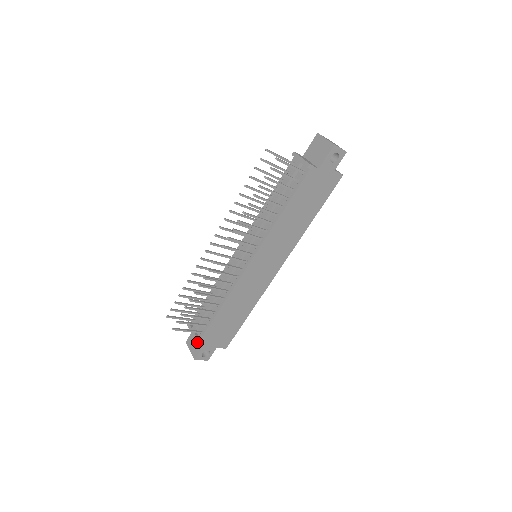
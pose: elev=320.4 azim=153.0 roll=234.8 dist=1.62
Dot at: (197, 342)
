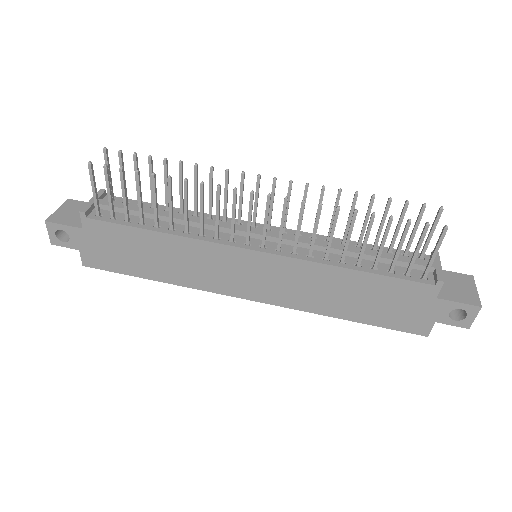
Dot at: (77, 215)
